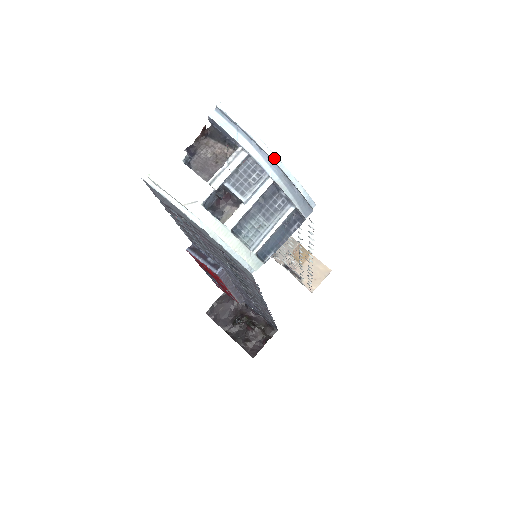
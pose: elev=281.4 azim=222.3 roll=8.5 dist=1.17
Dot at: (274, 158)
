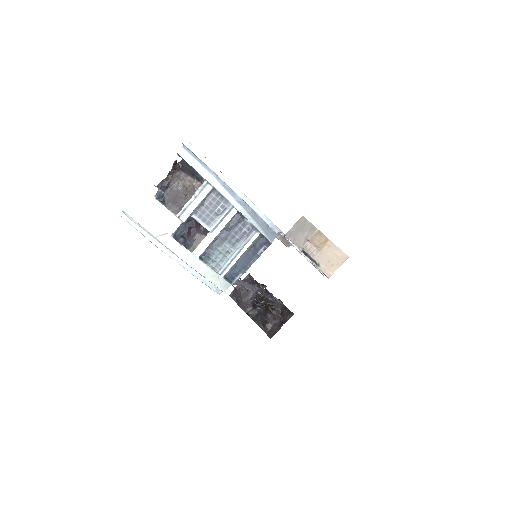
Dot at: (236, 190)
